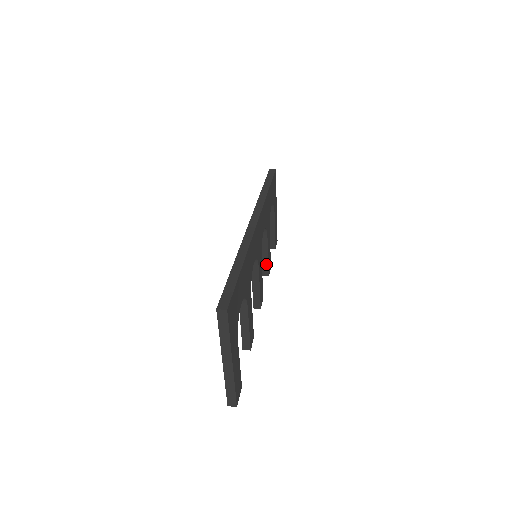
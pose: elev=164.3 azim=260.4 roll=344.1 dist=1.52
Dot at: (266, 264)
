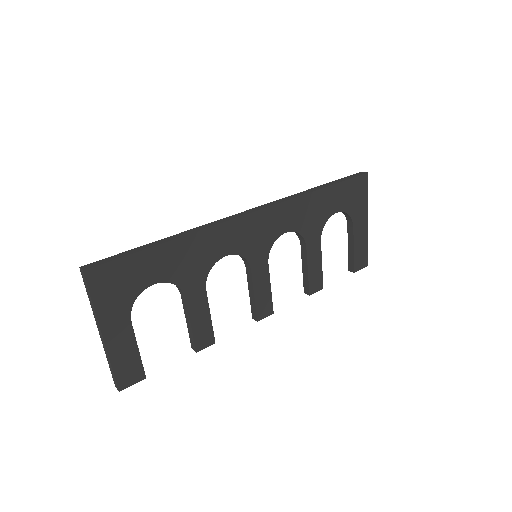
Dot at: (307, 279)
